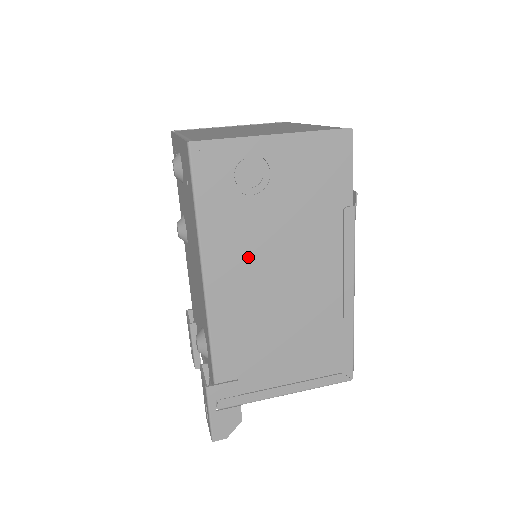
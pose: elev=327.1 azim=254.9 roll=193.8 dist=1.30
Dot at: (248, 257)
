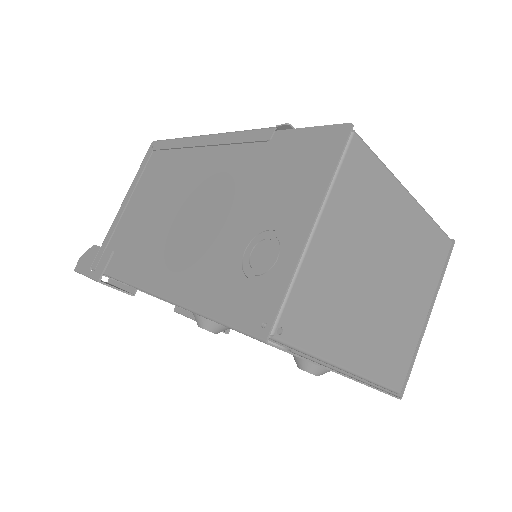
Dot at: occluded
